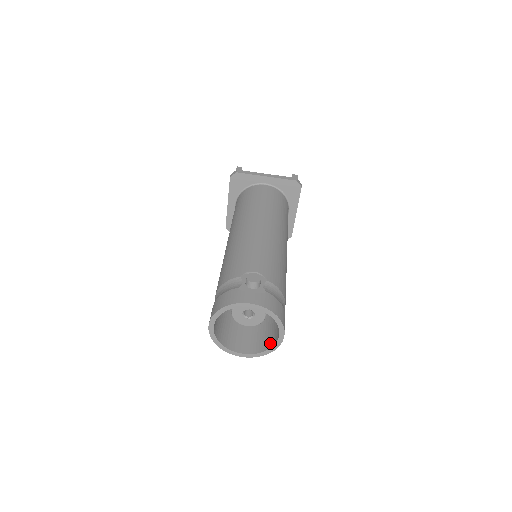
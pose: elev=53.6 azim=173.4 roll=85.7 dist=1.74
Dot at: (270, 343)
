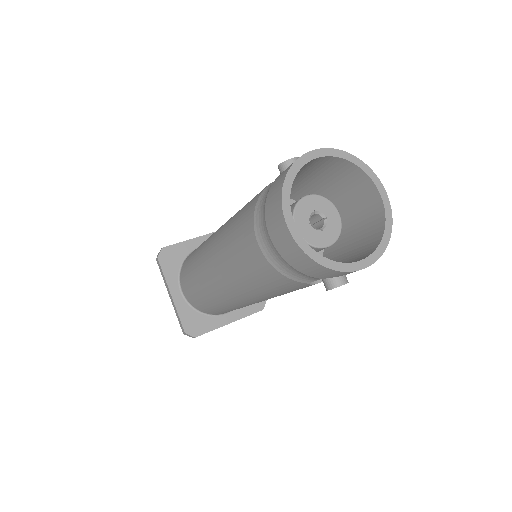
Dot at: (377, 229)
